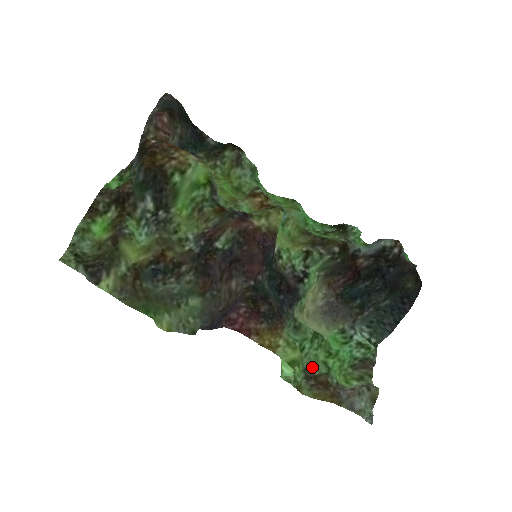
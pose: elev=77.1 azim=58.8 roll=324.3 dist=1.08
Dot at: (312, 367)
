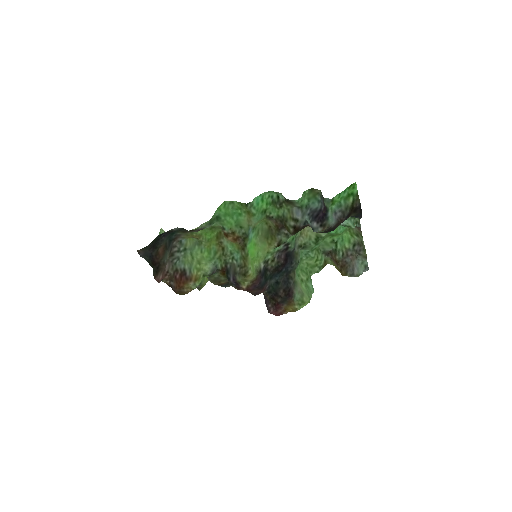
Dot at: (326, 248)
